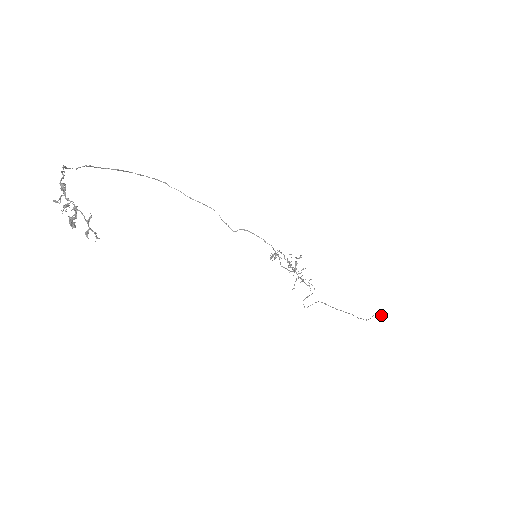
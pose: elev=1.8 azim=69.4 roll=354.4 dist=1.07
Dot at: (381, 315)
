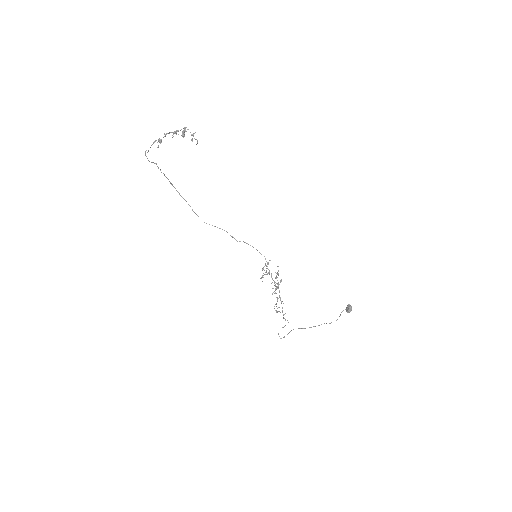
Dot at: (349, 307)
